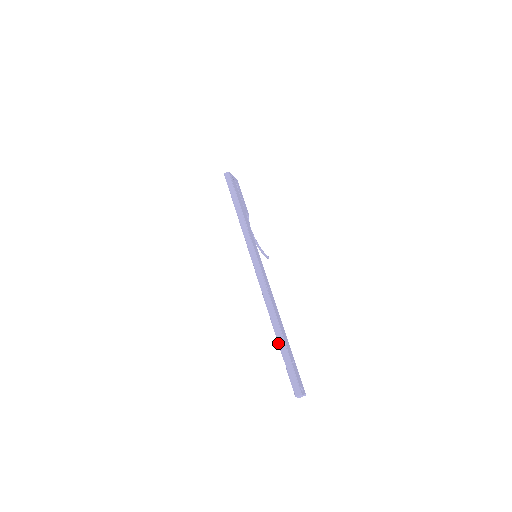
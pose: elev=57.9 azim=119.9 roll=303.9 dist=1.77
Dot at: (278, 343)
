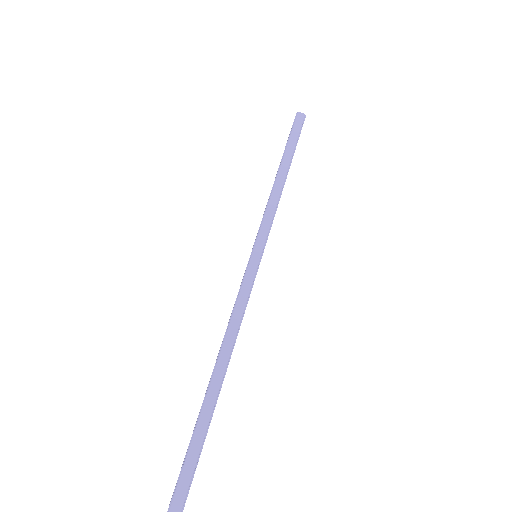
Dot at: (198, 418)
